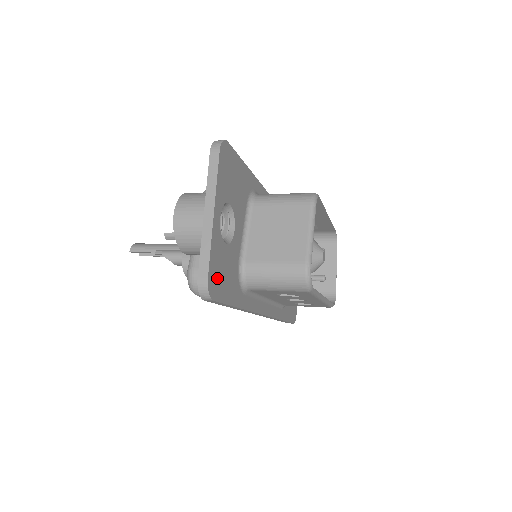
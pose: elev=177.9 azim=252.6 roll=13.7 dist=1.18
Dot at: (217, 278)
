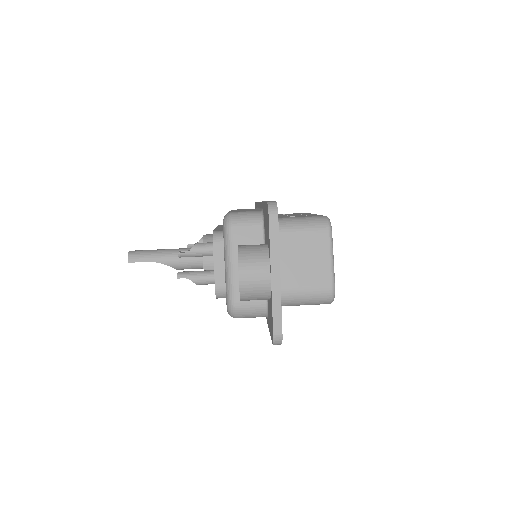
Dot at: occluded
